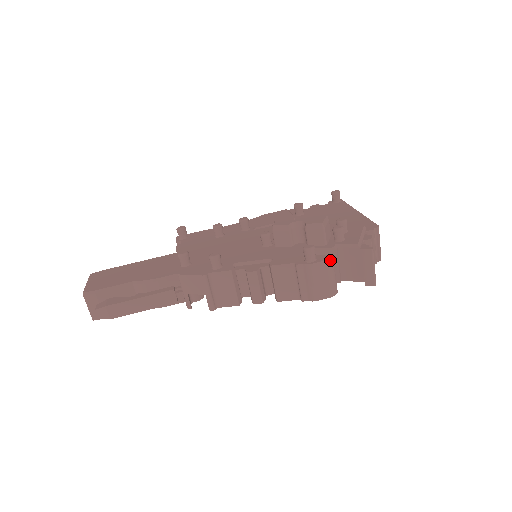
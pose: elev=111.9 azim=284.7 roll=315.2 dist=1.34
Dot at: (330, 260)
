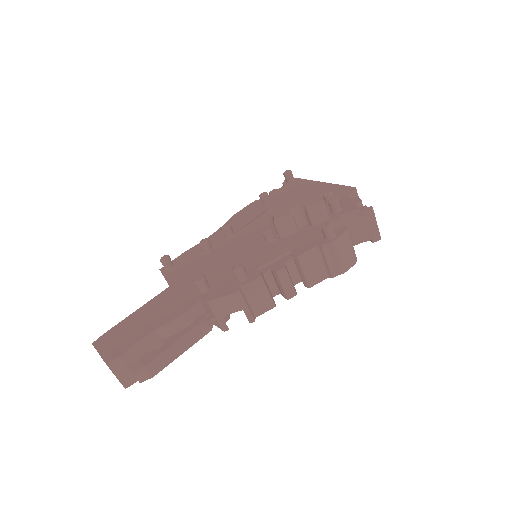
Dot at: (347, 230)
